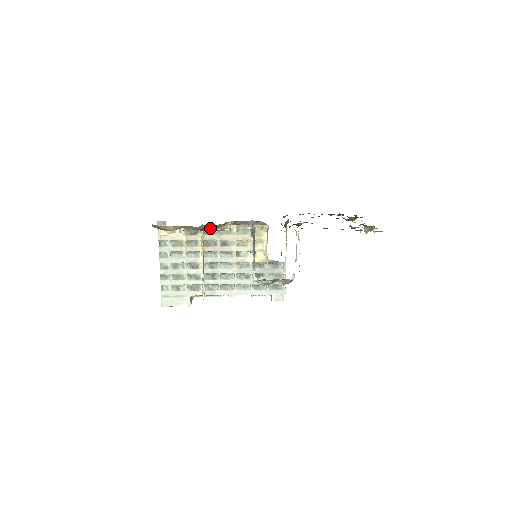
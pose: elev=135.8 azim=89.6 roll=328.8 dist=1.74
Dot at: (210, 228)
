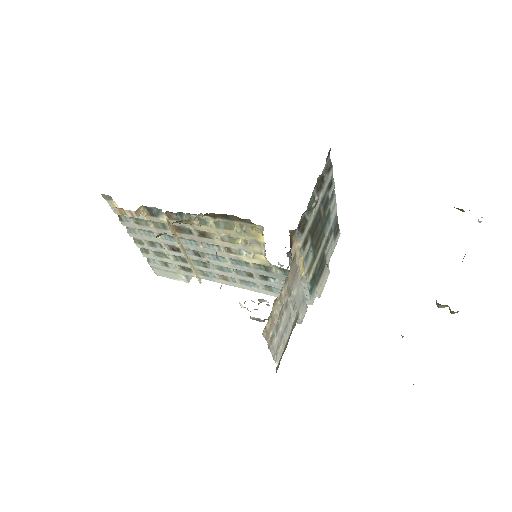
Dot at: occluded
